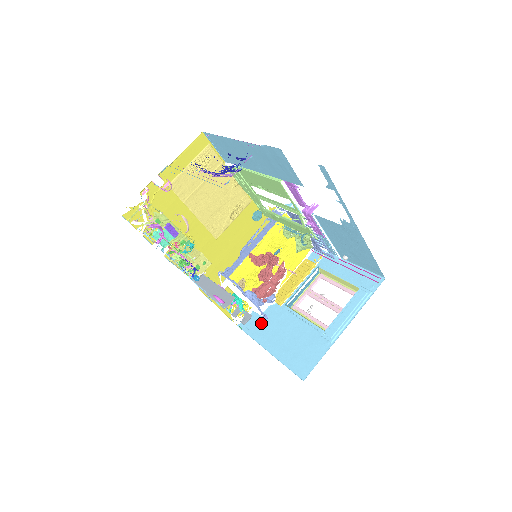
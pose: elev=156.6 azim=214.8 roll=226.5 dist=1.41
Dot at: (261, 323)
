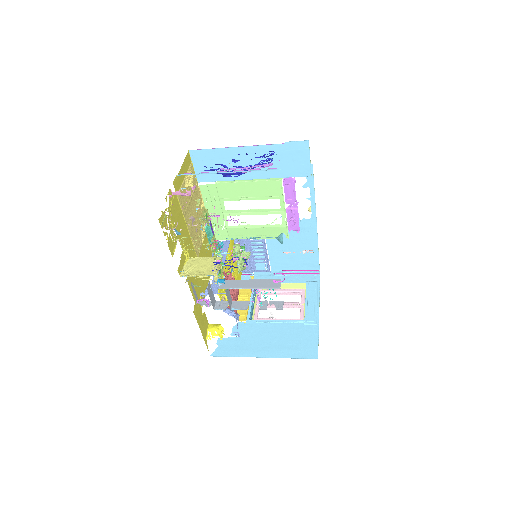
Dot at: (236, 342)
